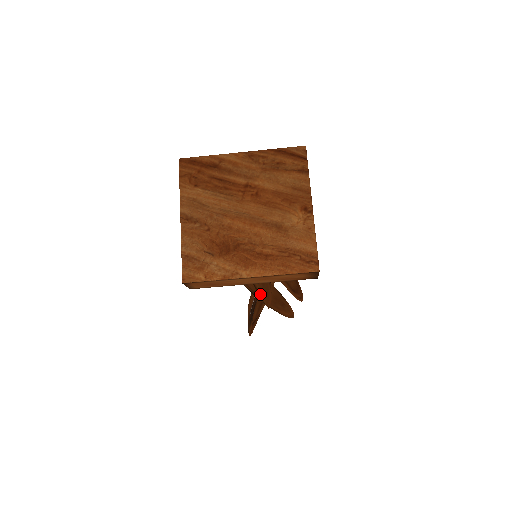
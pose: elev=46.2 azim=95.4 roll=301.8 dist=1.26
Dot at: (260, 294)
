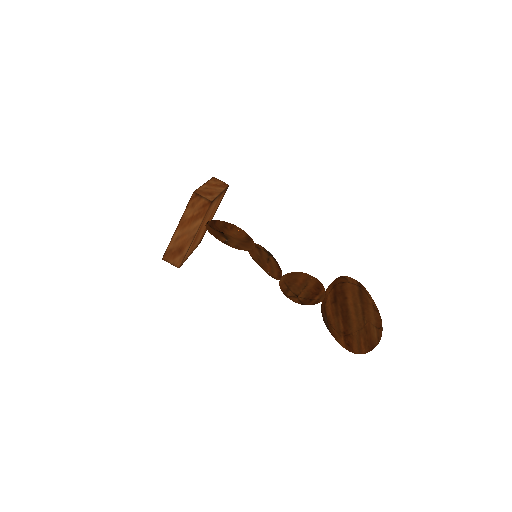
Dot at: (271, 276)
